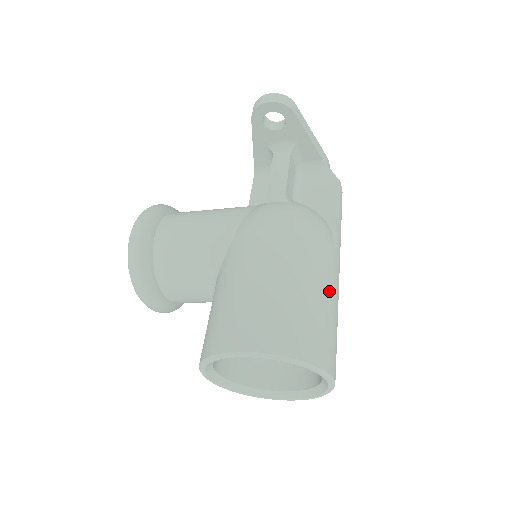
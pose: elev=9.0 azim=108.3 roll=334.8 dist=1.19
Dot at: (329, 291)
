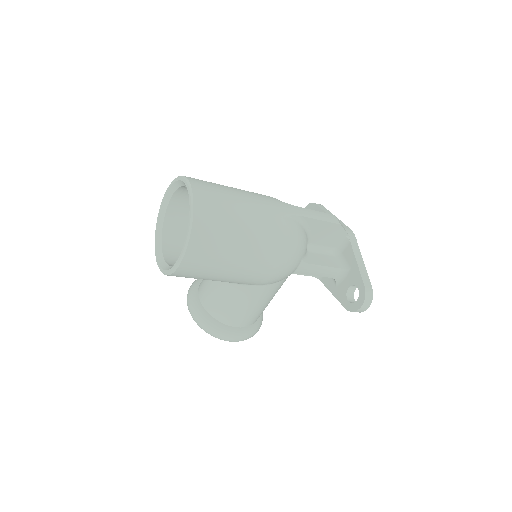
Dot at: (241, 191)
